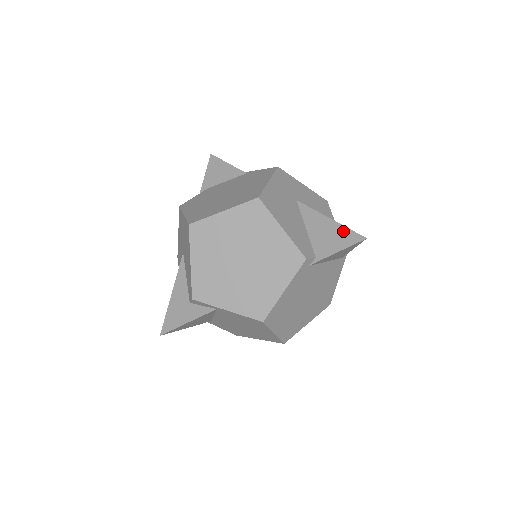
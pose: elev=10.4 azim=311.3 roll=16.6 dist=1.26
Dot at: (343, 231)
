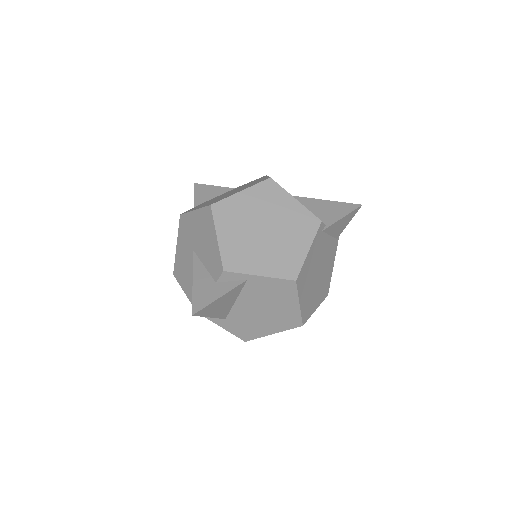
Dot at: (340, 205)
